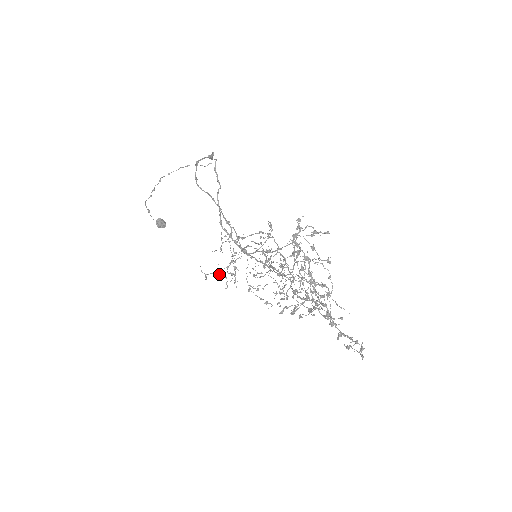
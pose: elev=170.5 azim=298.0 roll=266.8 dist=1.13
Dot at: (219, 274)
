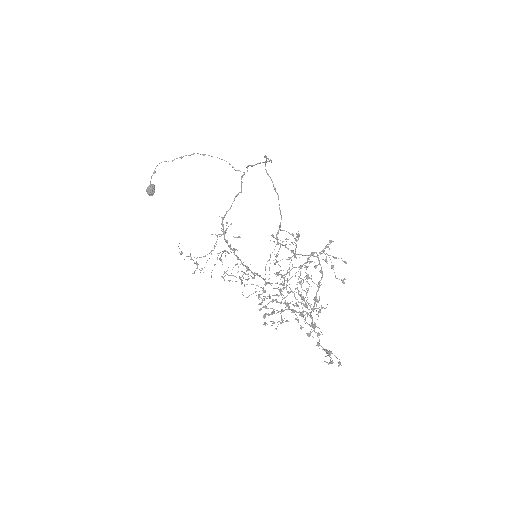
Dot at: (191, 259)
